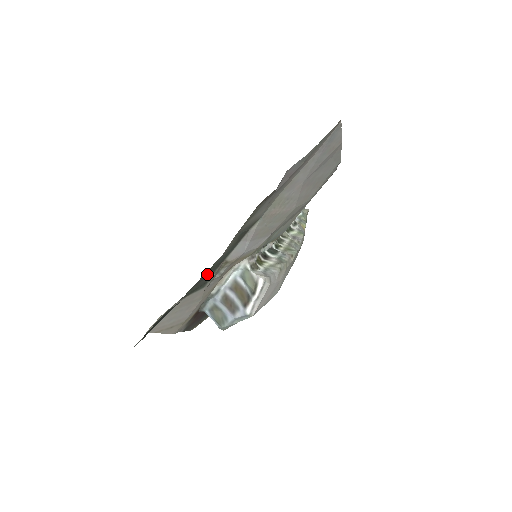
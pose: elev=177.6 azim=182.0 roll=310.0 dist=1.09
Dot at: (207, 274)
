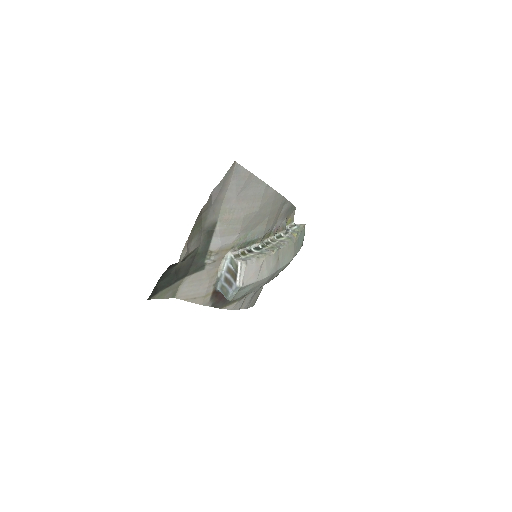
Dot at: (199, 259)
